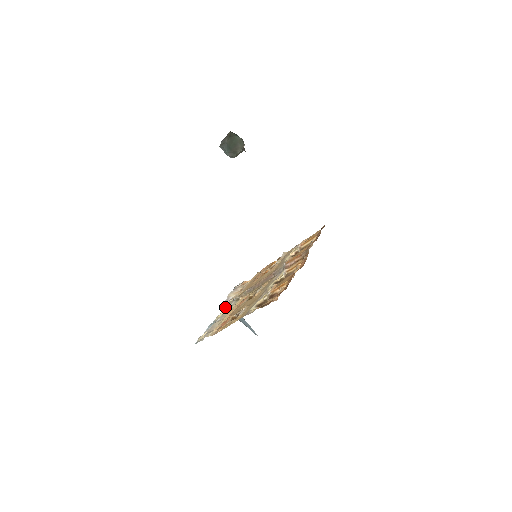
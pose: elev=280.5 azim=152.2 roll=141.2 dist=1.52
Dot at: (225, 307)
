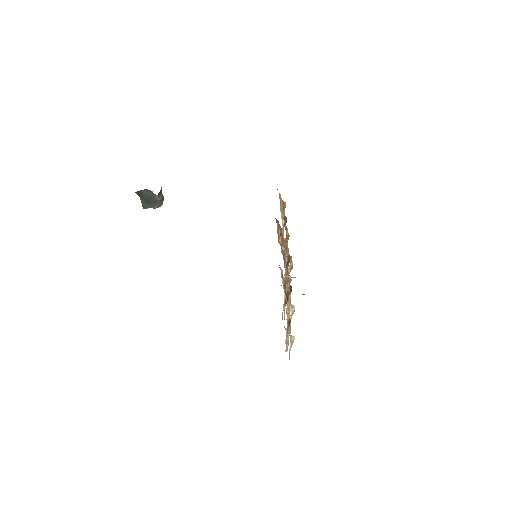
Dot at: occluded
